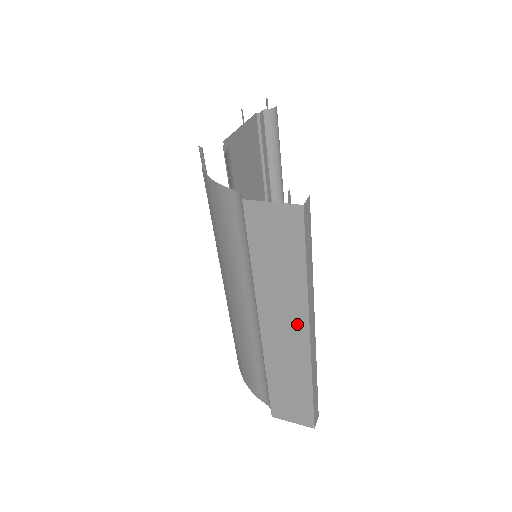
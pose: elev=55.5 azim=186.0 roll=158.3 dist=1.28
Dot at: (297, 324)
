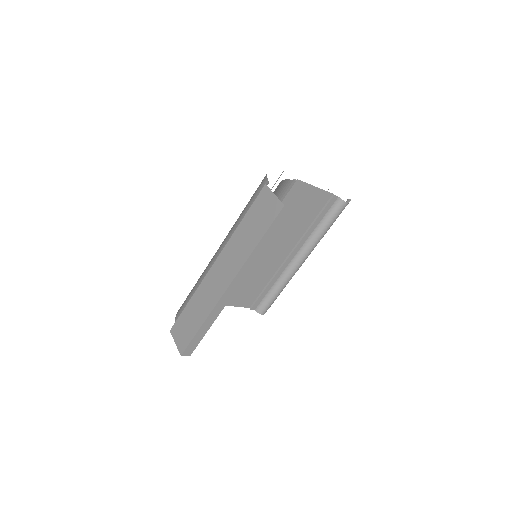
Dot at: (230, 274)
